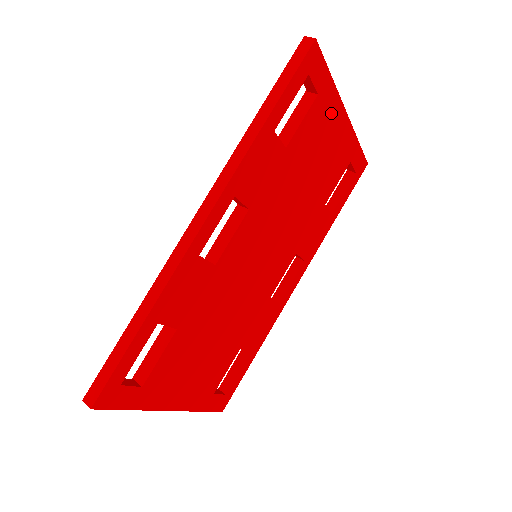
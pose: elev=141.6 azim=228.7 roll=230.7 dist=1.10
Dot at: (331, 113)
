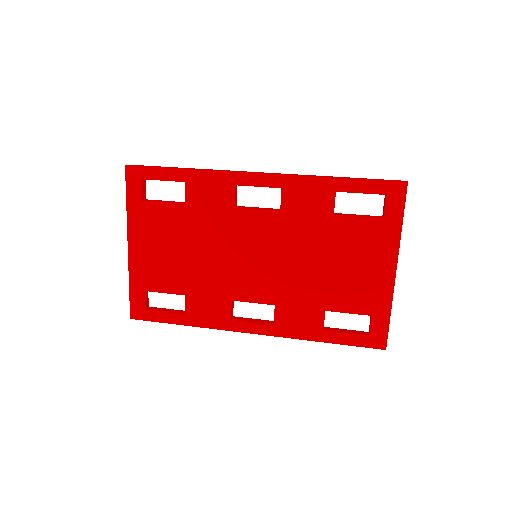
Dot at: (384, 248)
